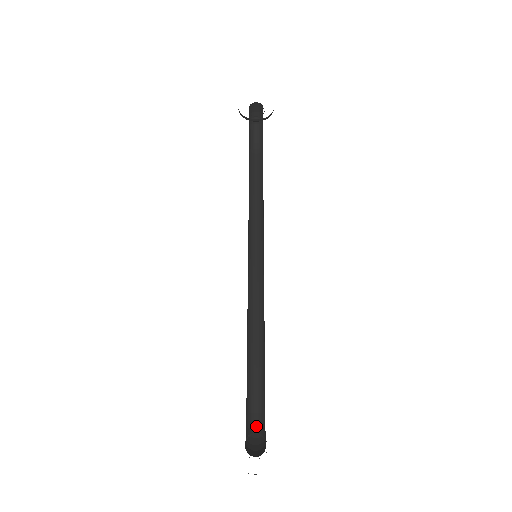
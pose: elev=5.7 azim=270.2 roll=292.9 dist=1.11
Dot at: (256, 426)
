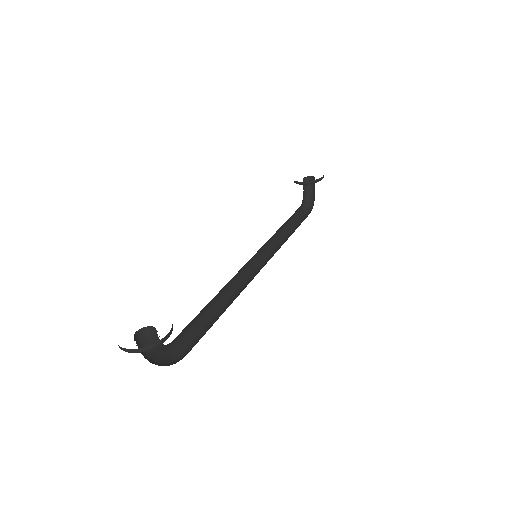
Dot at: (175, 362)
